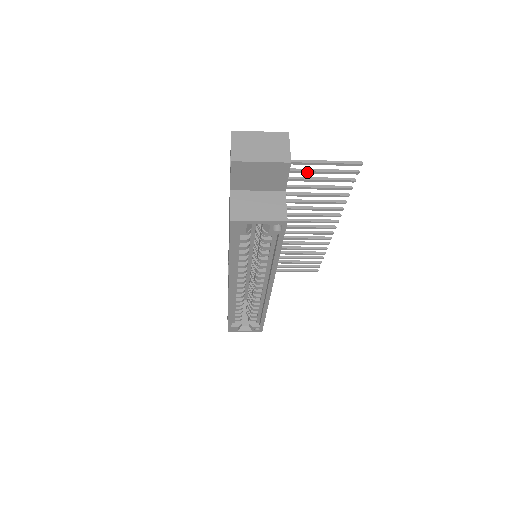
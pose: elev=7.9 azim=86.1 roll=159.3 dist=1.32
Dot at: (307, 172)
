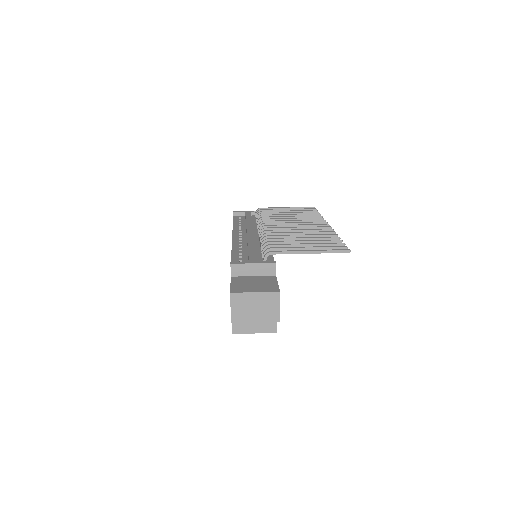
Dot at: occluded
